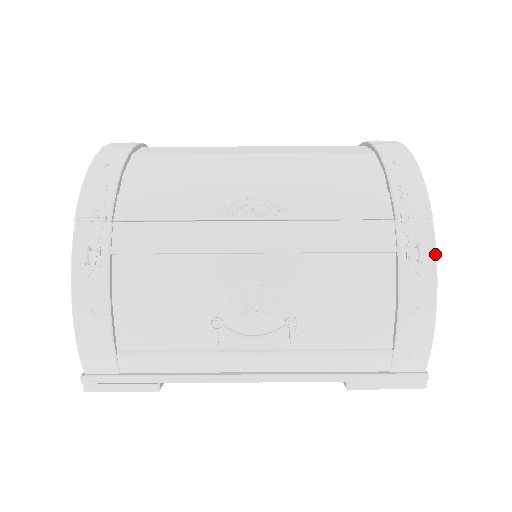
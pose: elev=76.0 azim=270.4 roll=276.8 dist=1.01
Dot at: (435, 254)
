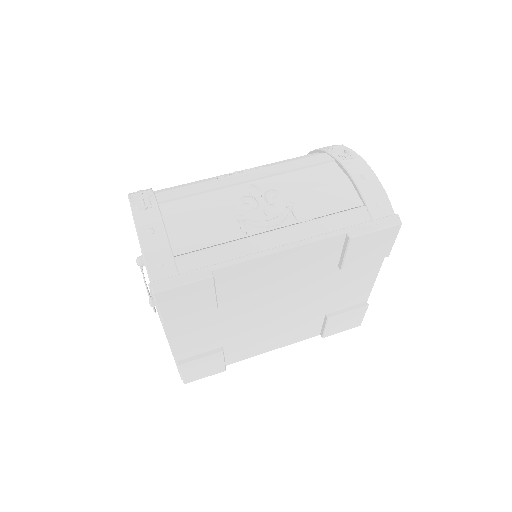
Dot at: occluded
